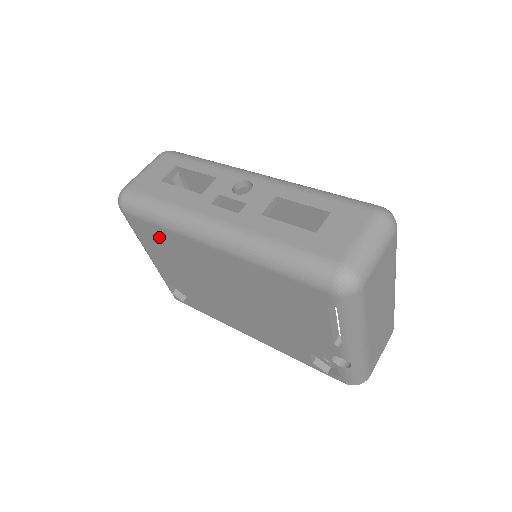
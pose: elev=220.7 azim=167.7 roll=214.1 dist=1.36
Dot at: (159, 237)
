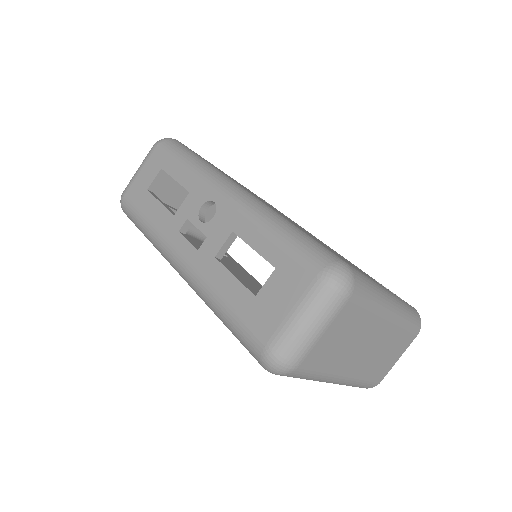
Dot at: occluded
